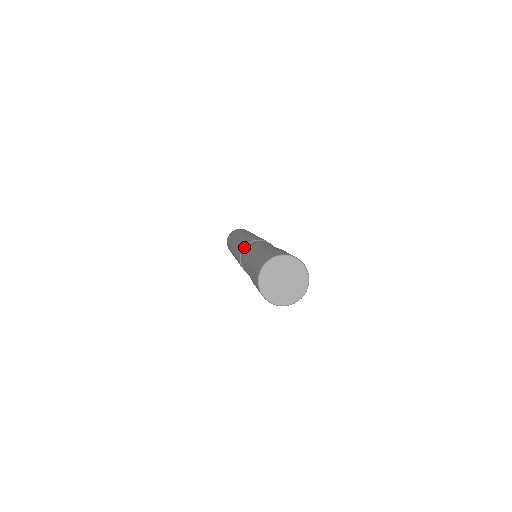
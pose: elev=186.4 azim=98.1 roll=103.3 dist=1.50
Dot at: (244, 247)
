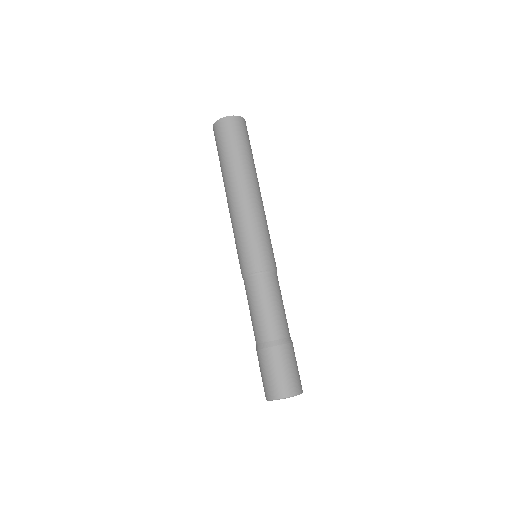
Dot at: (248, 276)
